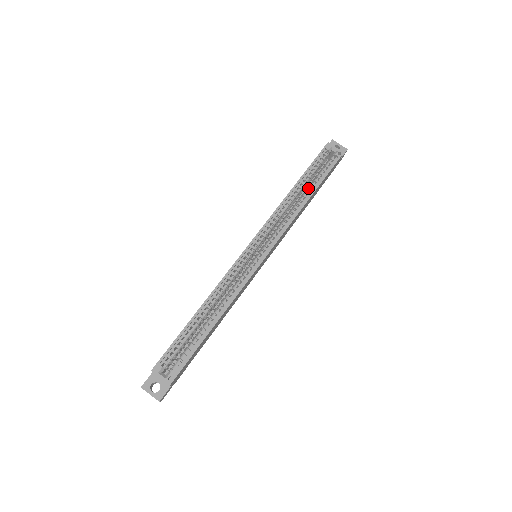
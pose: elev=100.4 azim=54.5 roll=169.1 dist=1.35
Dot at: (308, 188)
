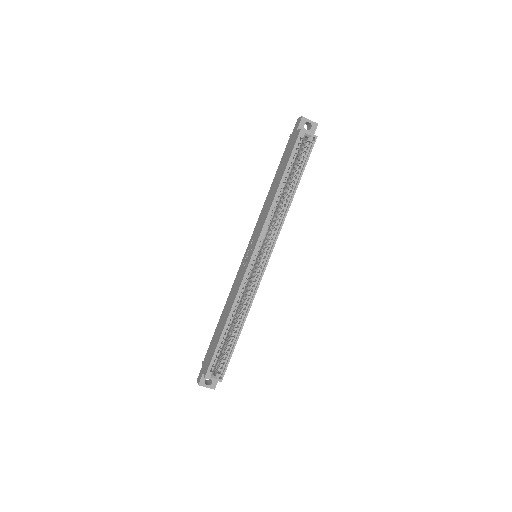
Dot at: (290, 184)
